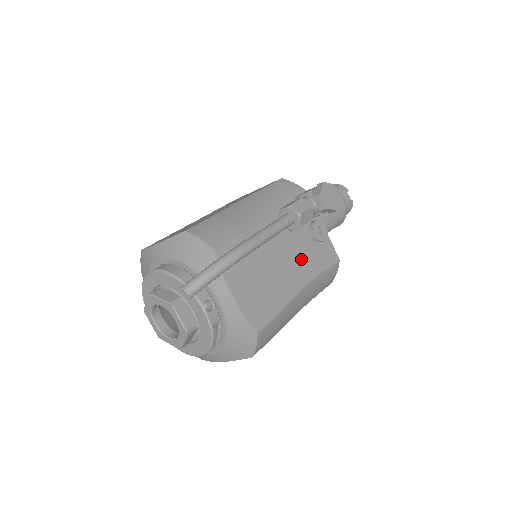
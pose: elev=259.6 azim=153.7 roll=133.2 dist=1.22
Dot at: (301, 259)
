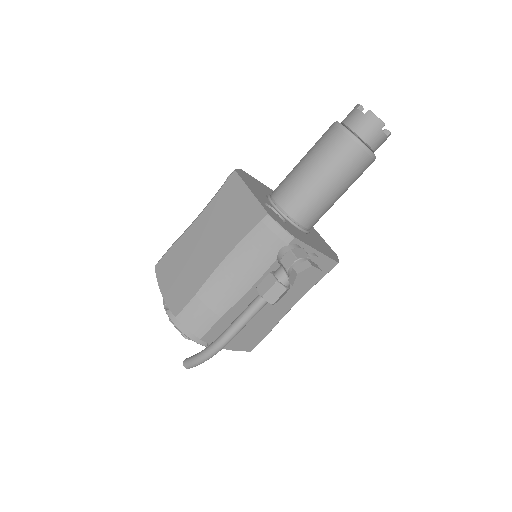
Dot at: (289, 292)
